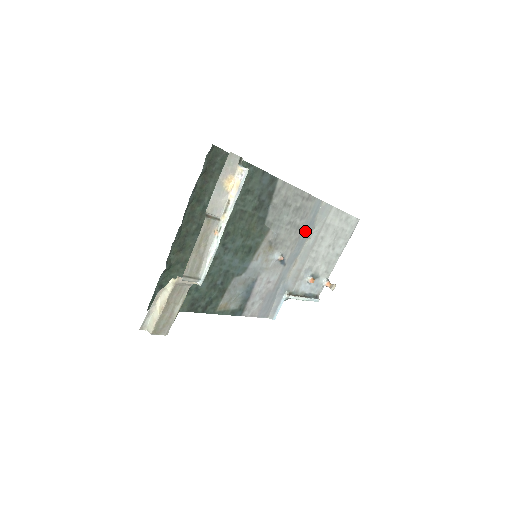
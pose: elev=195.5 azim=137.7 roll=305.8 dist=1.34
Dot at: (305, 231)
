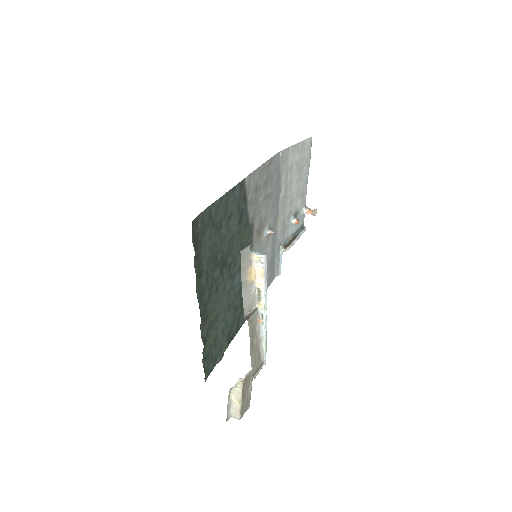
Dot at: (276, 190)
